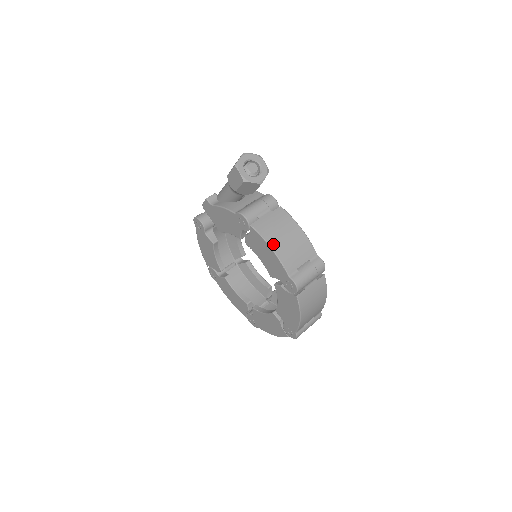
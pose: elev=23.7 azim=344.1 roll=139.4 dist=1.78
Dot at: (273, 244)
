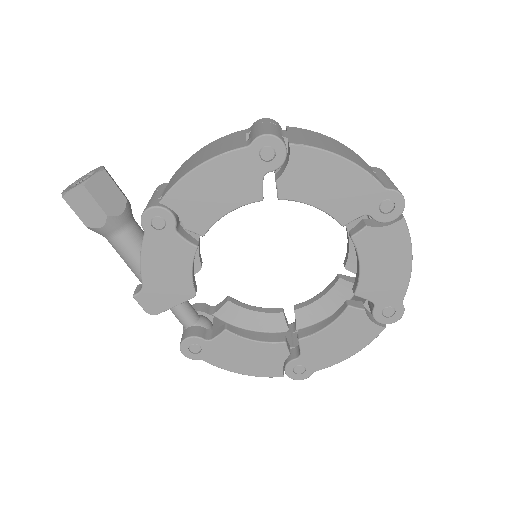
Dot at: (193, 167)
